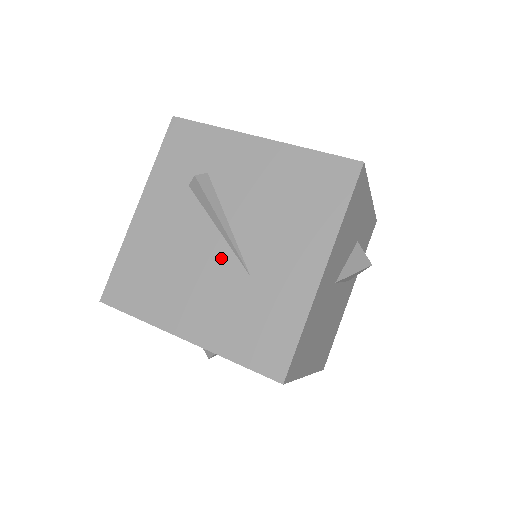
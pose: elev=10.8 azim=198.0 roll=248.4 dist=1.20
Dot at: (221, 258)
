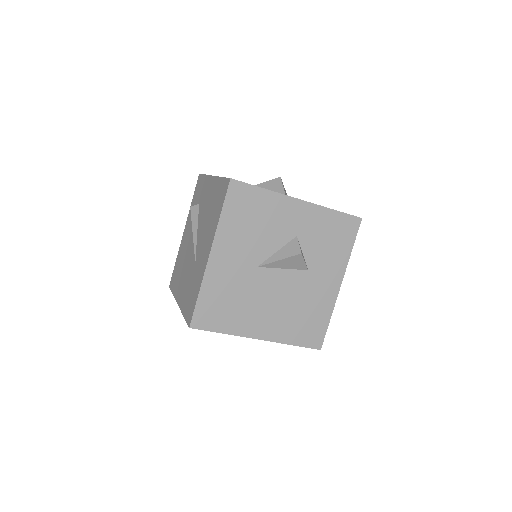
Dot at: (192, 254)
